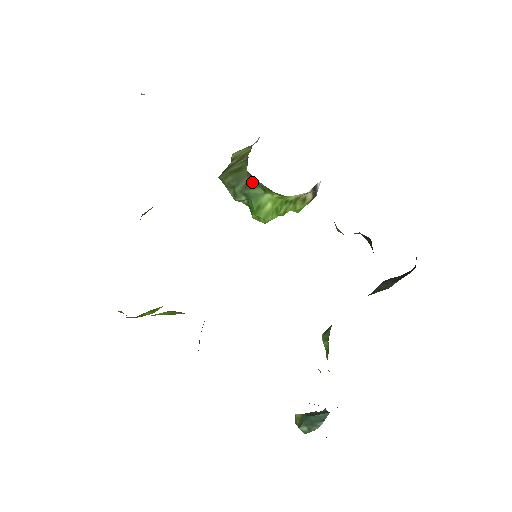
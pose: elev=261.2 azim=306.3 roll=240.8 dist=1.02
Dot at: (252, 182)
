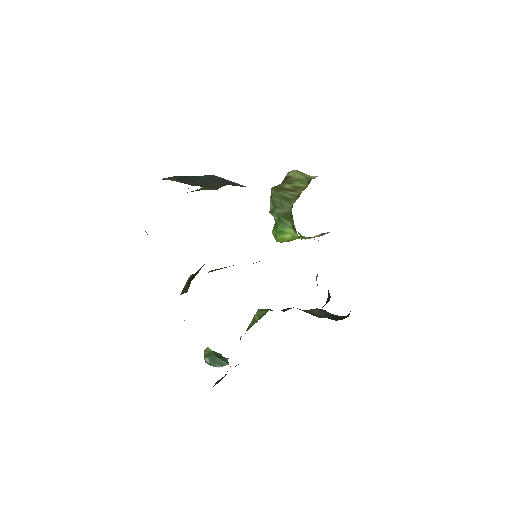
Dot at: (289, 216)
